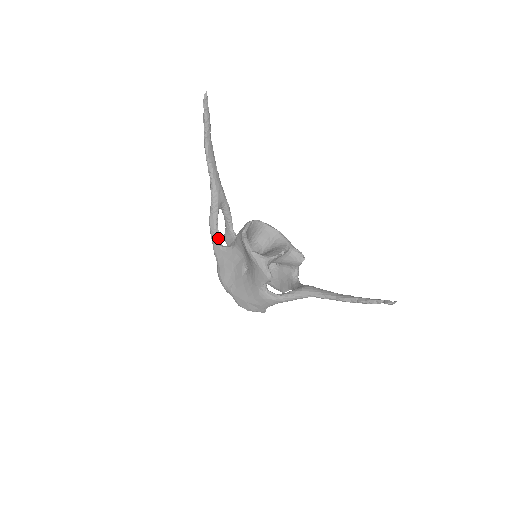
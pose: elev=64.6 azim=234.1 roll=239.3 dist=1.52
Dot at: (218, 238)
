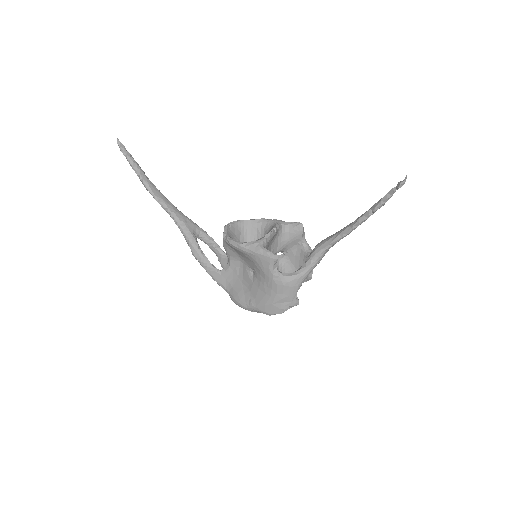
Dot at: (211, 265)
